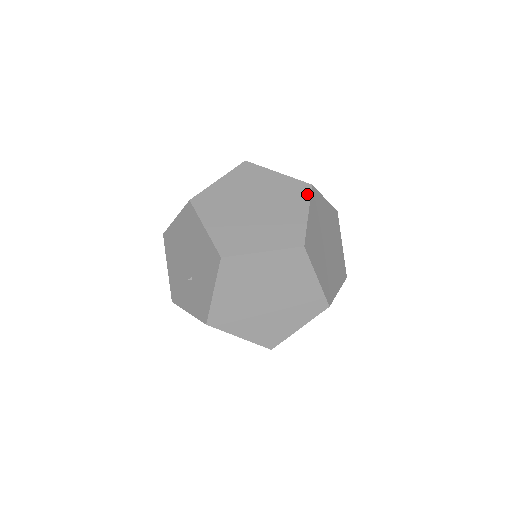
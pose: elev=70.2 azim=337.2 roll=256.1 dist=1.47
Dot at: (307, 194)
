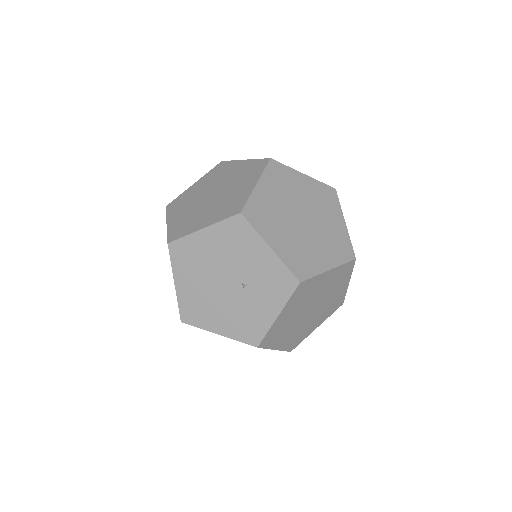
Dot at: (227, 163)
